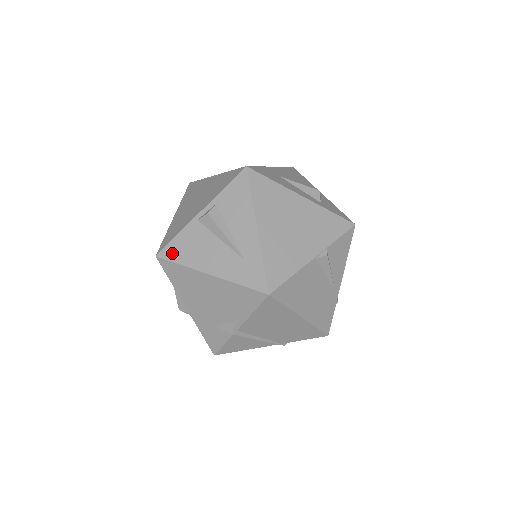
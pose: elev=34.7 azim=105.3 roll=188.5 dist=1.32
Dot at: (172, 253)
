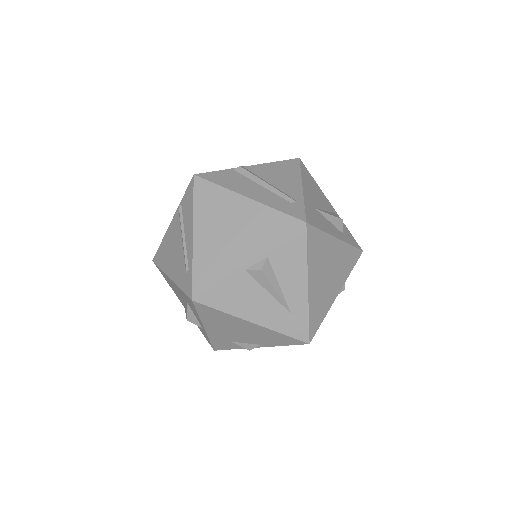
Dot at: (213, 299)
